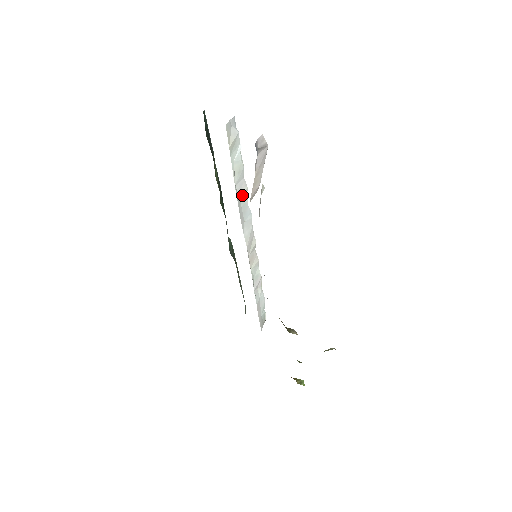
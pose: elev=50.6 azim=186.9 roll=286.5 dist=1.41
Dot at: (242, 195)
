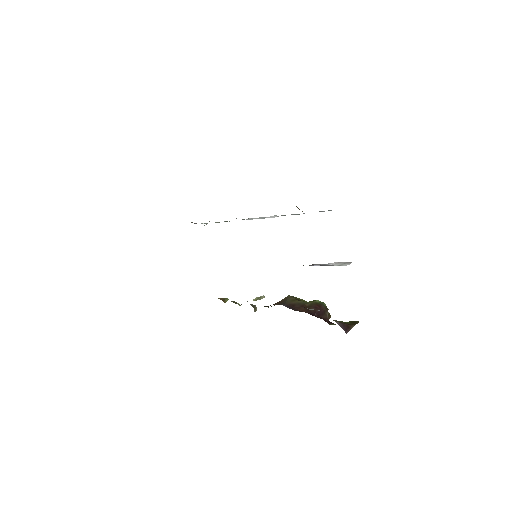
Dot at: occluded
